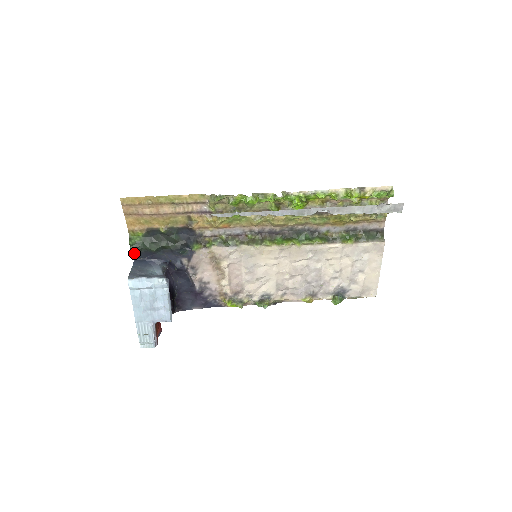
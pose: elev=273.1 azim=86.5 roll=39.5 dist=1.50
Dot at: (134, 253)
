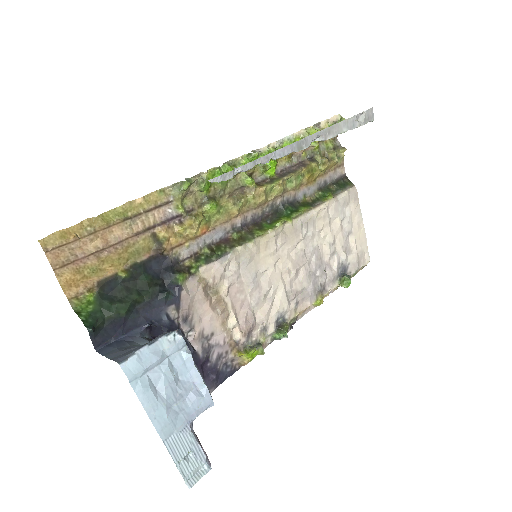
Dot at: (94, 334)
